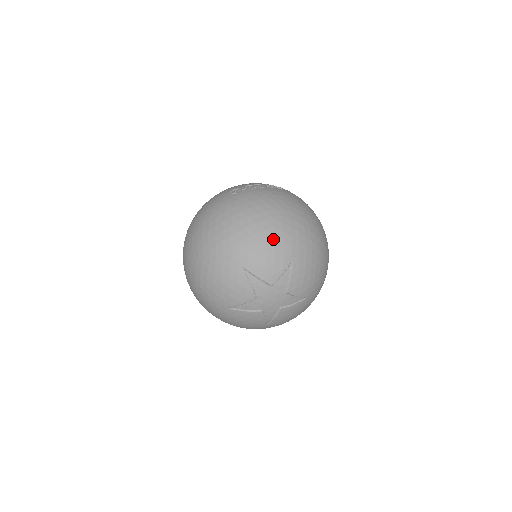
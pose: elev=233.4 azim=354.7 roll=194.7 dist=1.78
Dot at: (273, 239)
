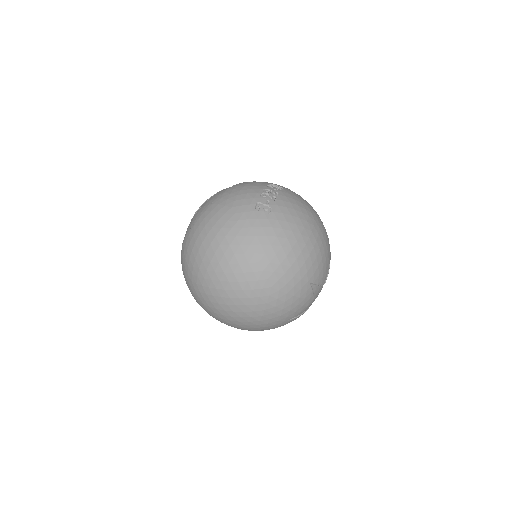
Dot at: (322, 246)
